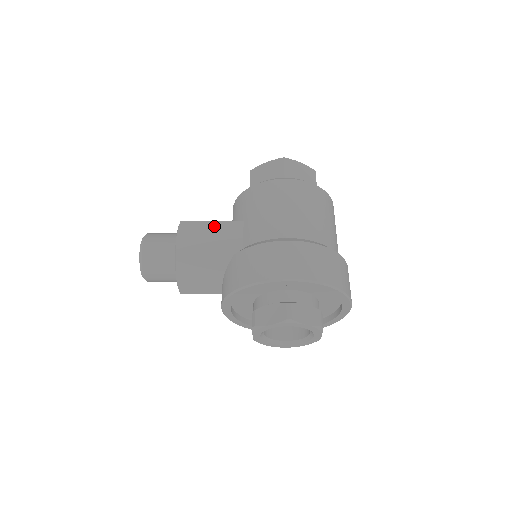
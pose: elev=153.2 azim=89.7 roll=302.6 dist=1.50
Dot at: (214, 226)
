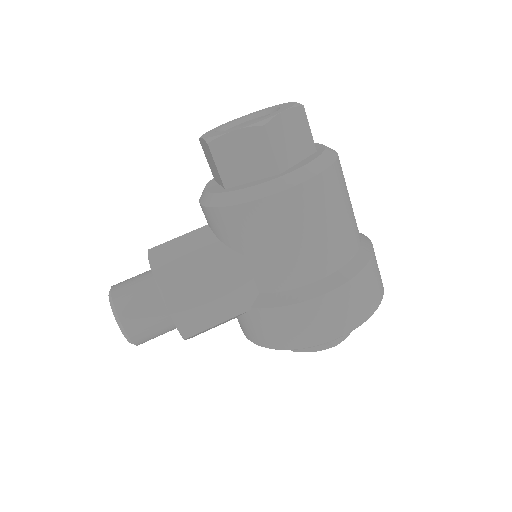
Dot at: (210, 279)
